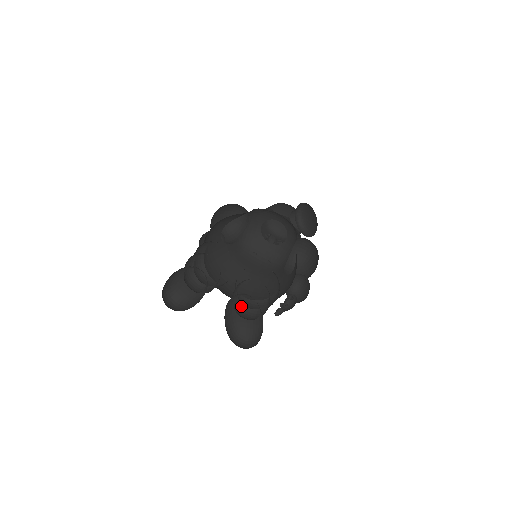
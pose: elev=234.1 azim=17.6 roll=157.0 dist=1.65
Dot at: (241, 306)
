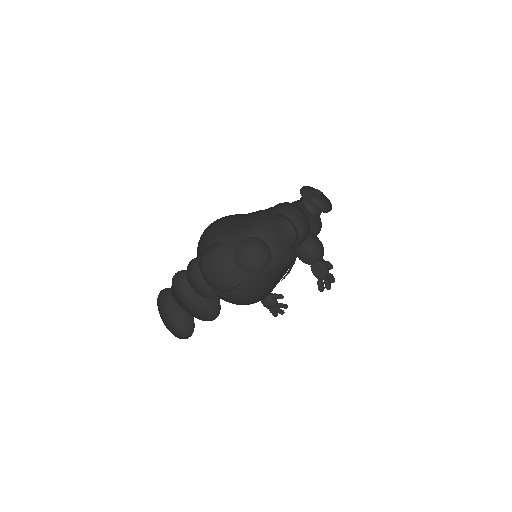
Dot at: (218, 293)
